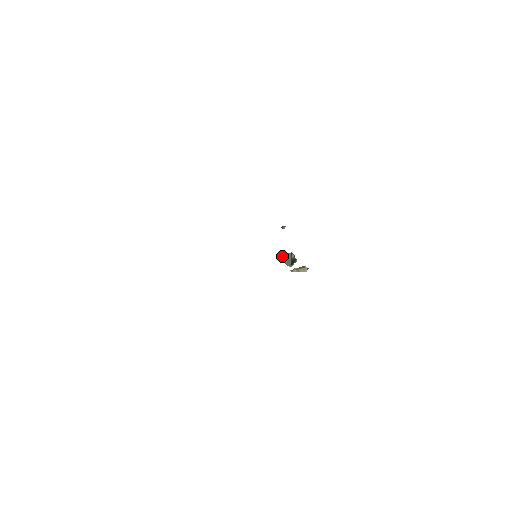
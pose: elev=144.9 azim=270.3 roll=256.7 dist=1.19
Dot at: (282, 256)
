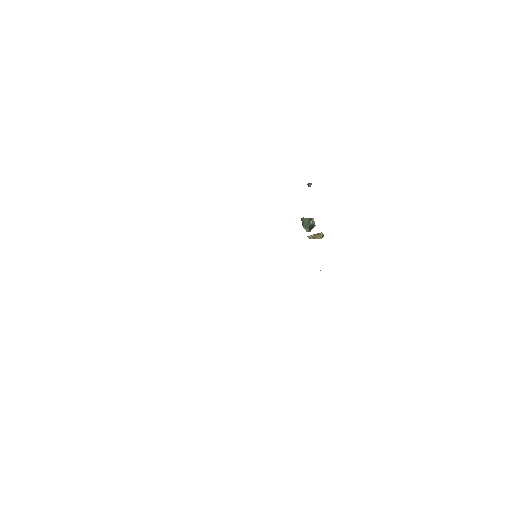
Dot at: (302, 221)
